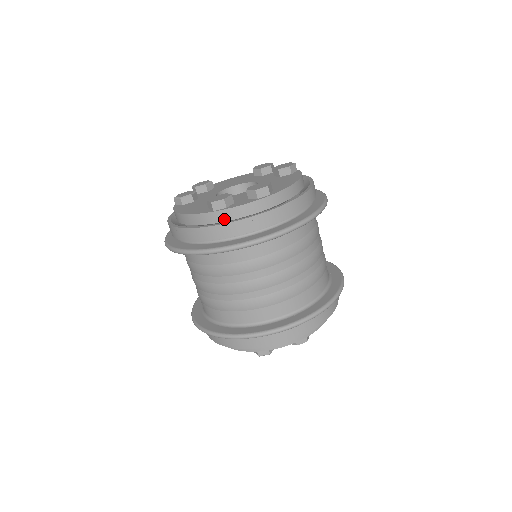
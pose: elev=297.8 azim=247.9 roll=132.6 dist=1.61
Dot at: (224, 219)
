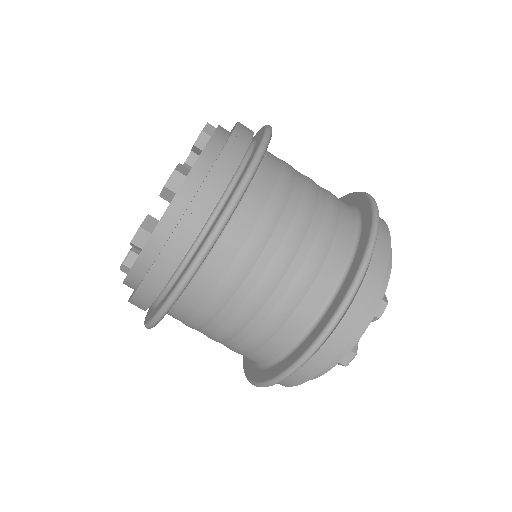
Dot at: (159, 248)
